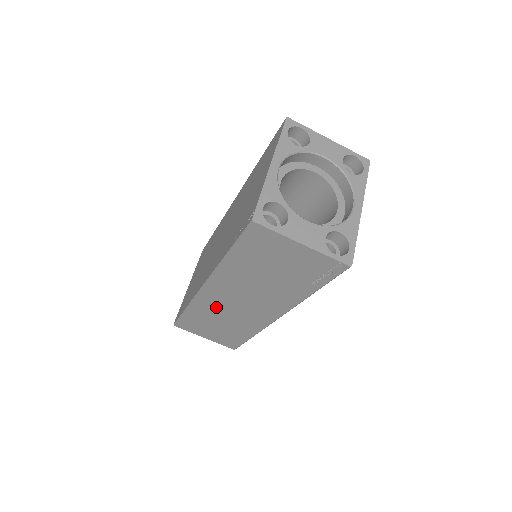
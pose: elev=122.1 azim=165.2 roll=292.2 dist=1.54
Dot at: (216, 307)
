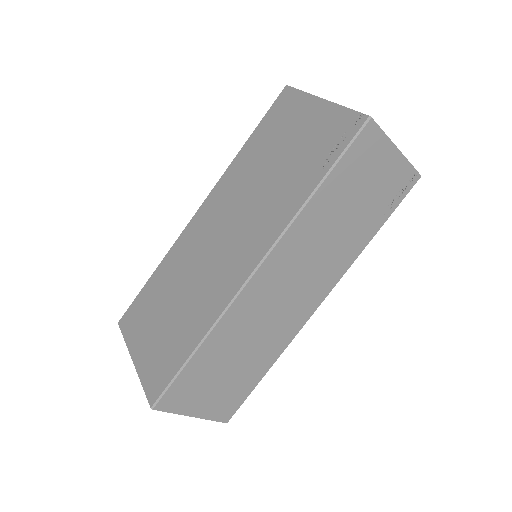
Dot at: (251, 316)
